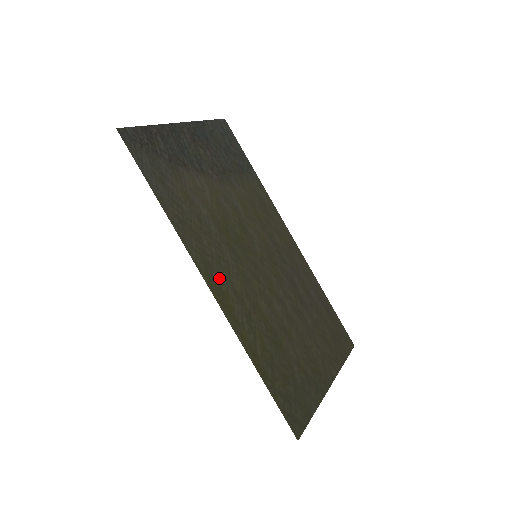
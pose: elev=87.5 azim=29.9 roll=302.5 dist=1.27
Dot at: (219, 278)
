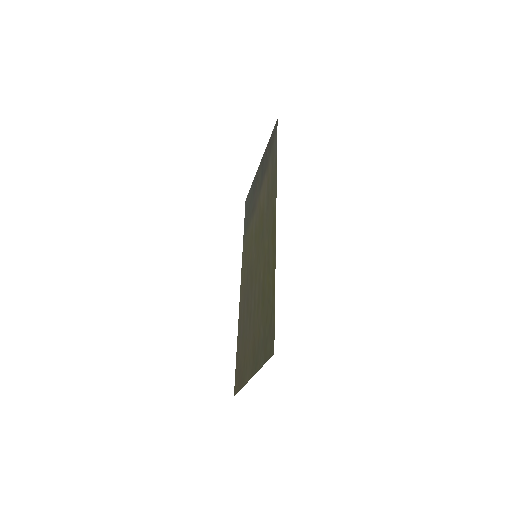
Dot at: (271, 225)
